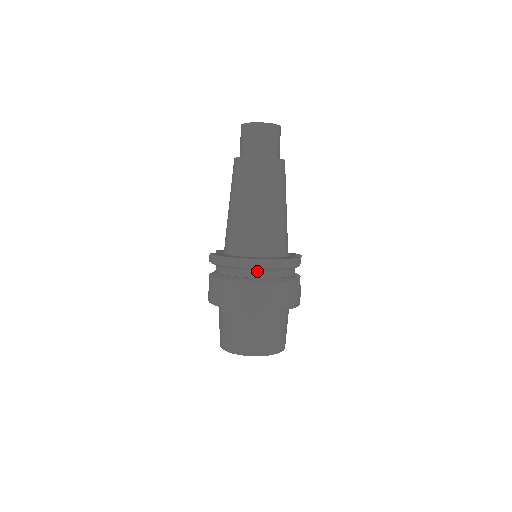
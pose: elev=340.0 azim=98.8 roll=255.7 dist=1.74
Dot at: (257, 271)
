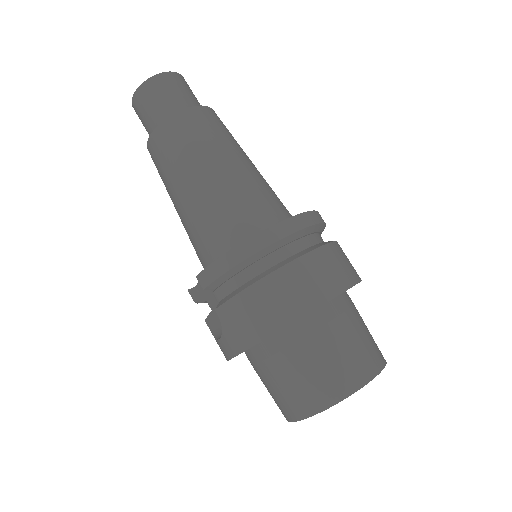
Dot at: (298, 240)
